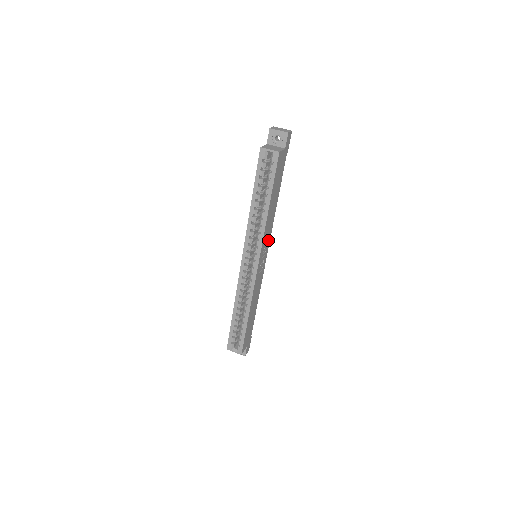
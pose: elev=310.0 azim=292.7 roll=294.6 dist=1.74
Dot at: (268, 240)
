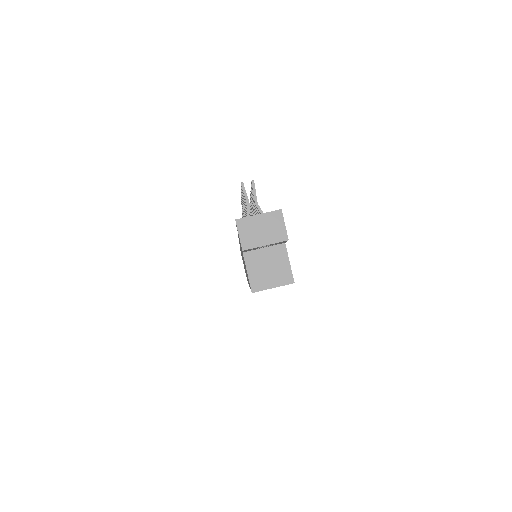
Dot at: occluded
